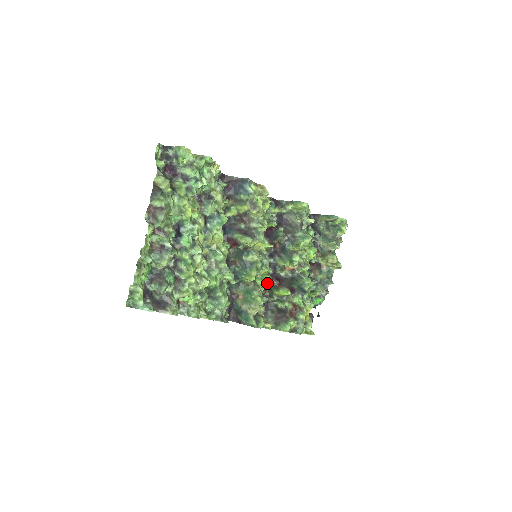
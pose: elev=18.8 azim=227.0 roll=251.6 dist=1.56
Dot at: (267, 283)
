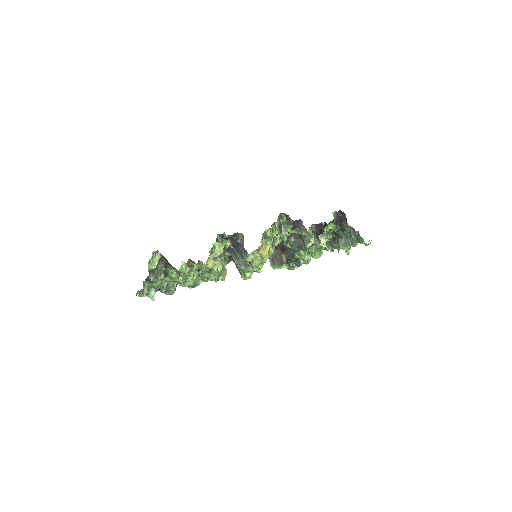
Dot at: occluded
